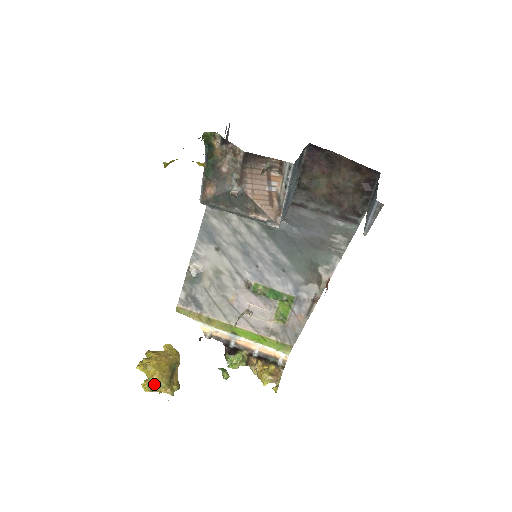
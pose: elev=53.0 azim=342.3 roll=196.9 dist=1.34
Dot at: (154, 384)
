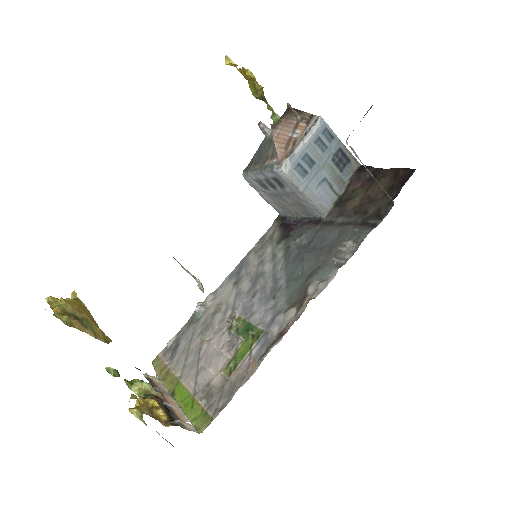
Dot at: (59, 301)
